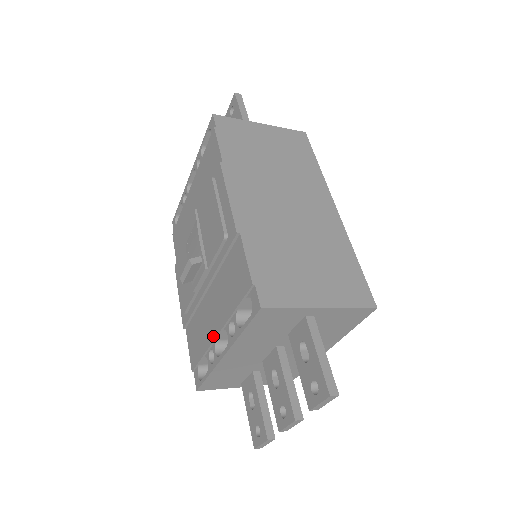
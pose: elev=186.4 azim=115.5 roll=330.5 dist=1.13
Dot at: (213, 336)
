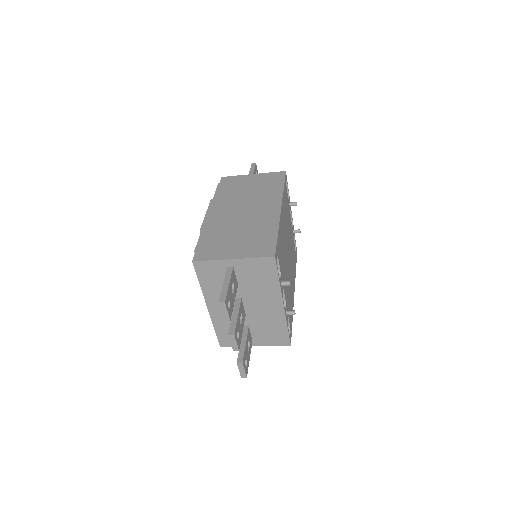
Dot at: occluded
